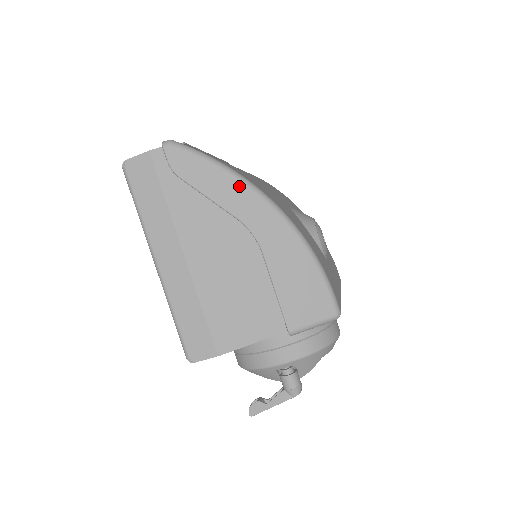
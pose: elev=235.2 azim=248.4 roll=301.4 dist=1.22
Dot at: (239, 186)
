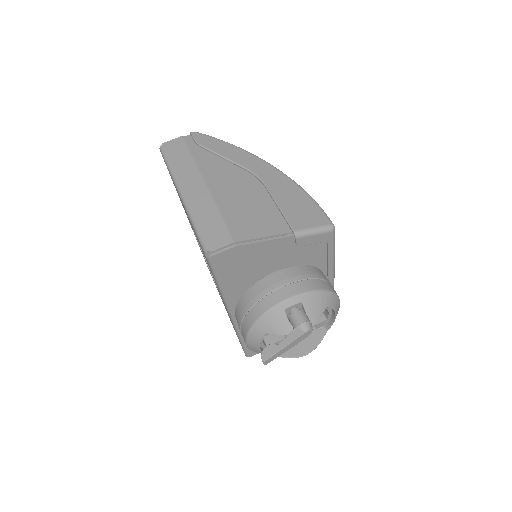
Dot at: (245, 153)
